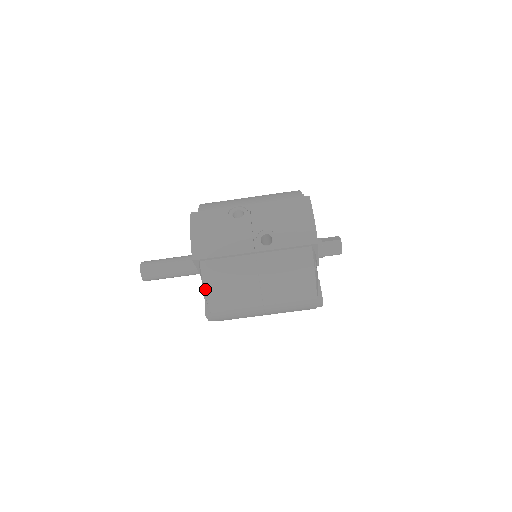
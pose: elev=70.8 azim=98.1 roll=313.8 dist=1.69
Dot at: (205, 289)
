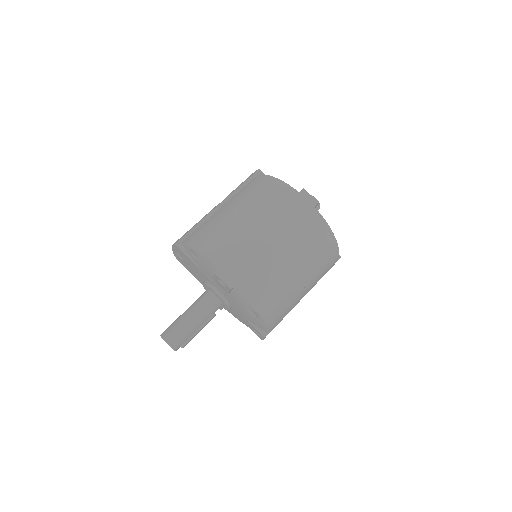
Dot at: (195, 248)
